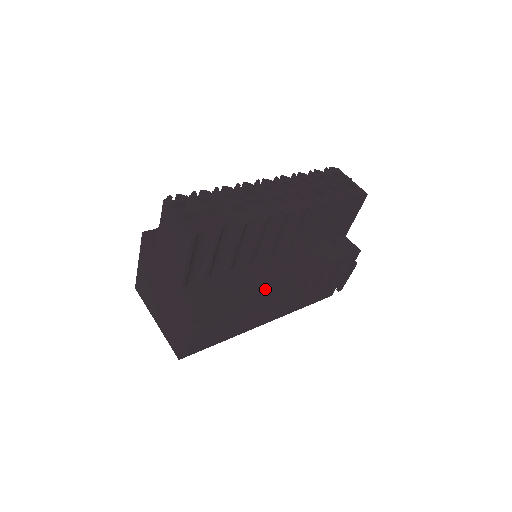
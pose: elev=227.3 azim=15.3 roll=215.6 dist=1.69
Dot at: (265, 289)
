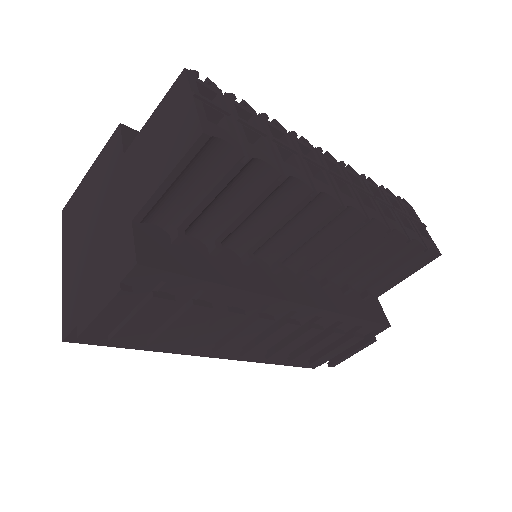
Dot at: (252, 302)
